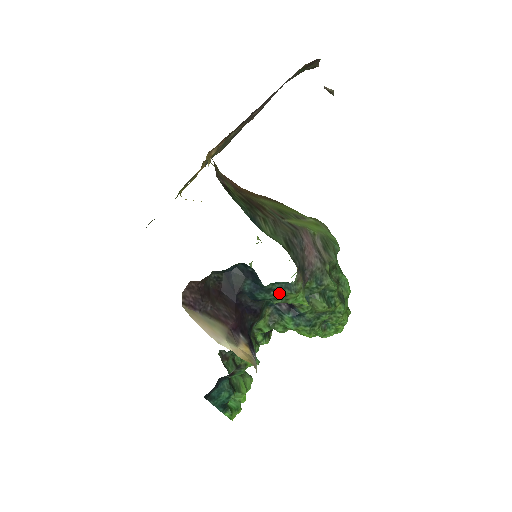
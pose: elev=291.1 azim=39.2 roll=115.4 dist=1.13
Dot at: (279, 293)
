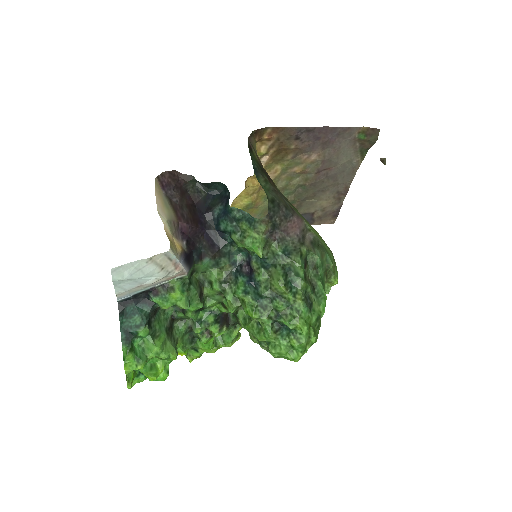
Dot at: (240, 226)
